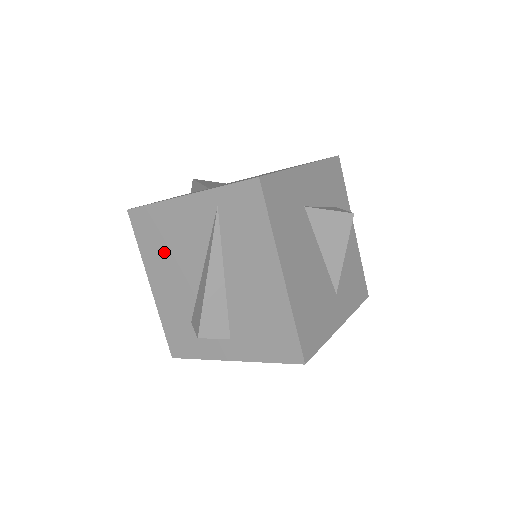
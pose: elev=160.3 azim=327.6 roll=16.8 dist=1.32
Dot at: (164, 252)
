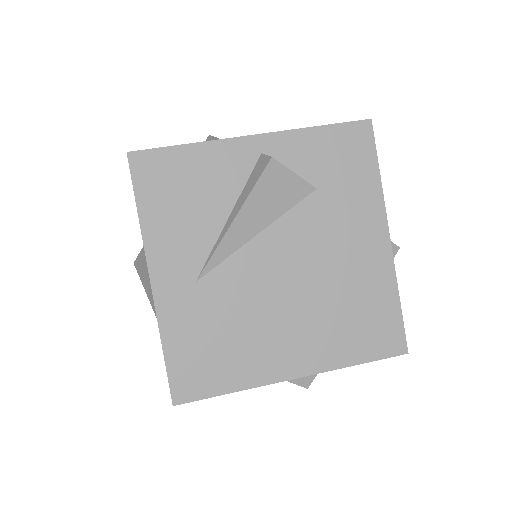
Dot at: occluded
